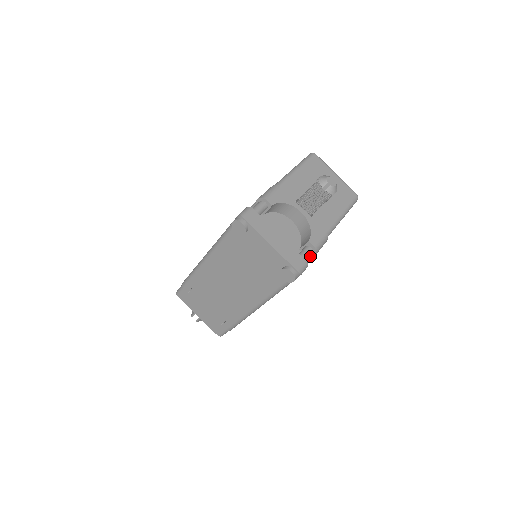
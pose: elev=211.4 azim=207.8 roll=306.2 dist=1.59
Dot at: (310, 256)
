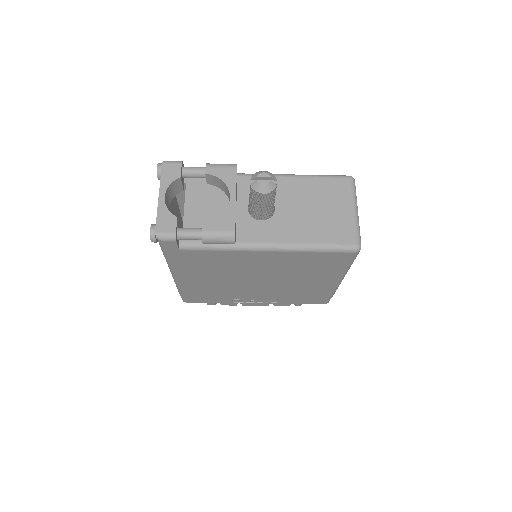
Dot at: (203, 242)
